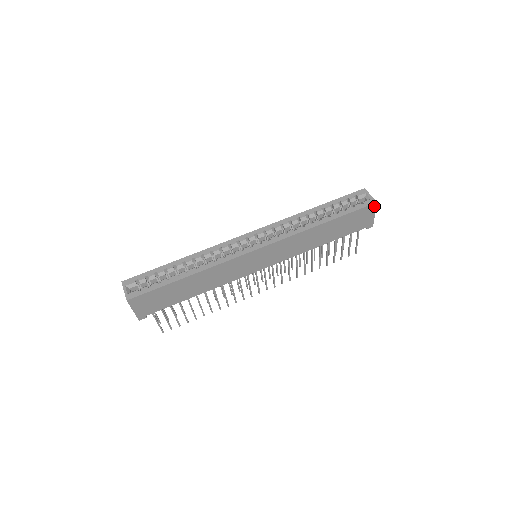
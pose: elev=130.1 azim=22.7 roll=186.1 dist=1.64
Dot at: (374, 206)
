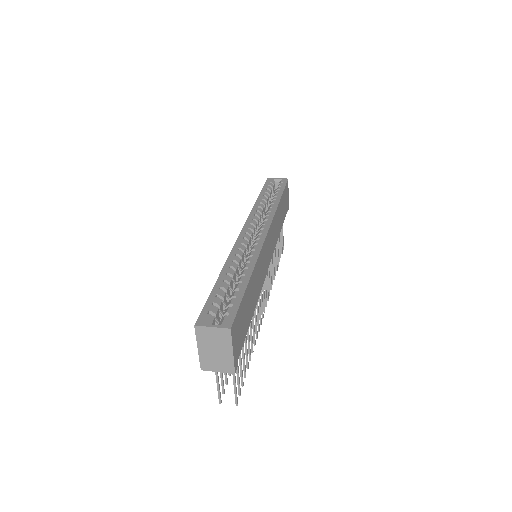
Dot at: occluded
